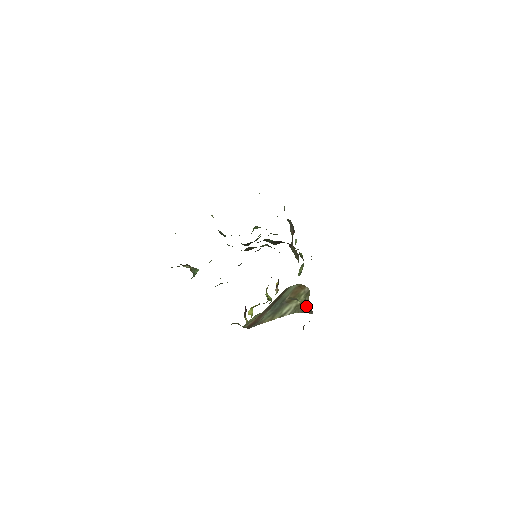
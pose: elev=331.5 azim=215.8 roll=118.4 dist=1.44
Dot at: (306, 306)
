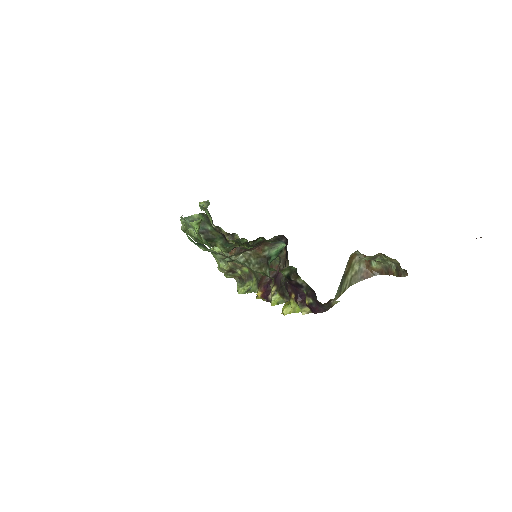
Dot at: (364, 272)
